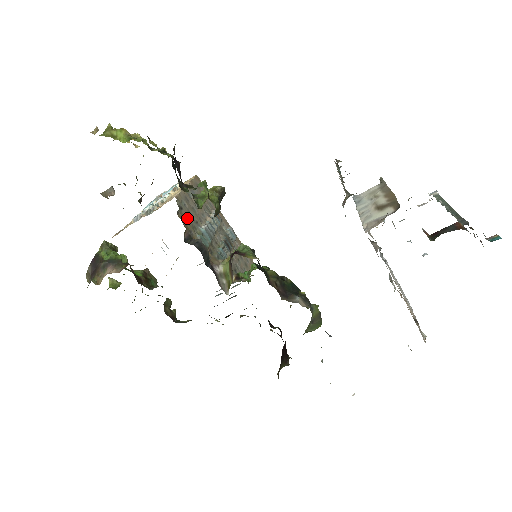
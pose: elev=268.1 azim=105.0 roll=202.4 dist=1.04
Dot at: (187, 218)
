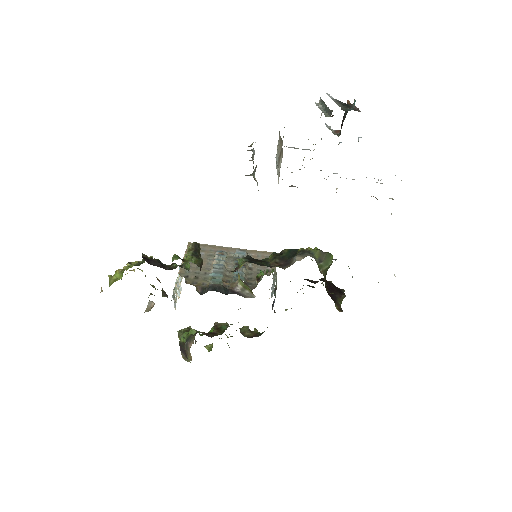
Dot at: (195, 278)
